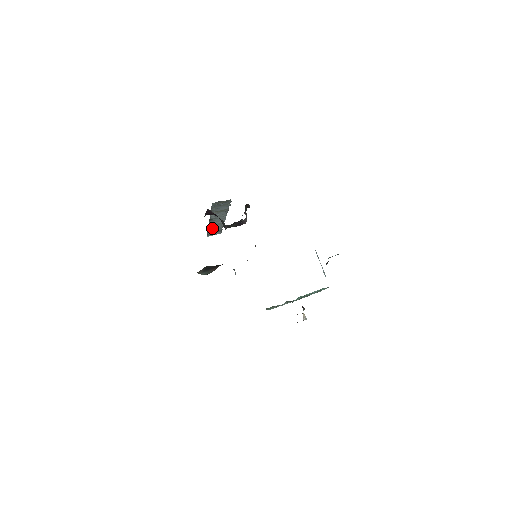
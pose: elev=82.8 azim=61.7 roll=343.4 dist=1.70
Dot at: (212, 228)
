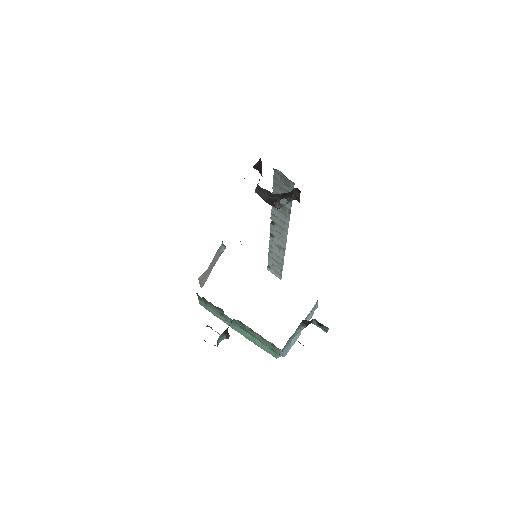
Dot at: (273, 251)
